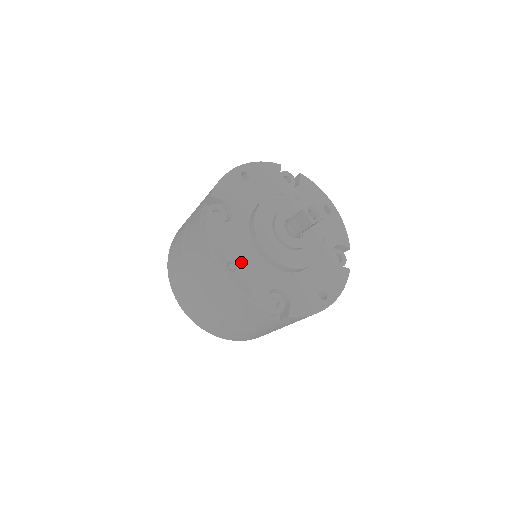
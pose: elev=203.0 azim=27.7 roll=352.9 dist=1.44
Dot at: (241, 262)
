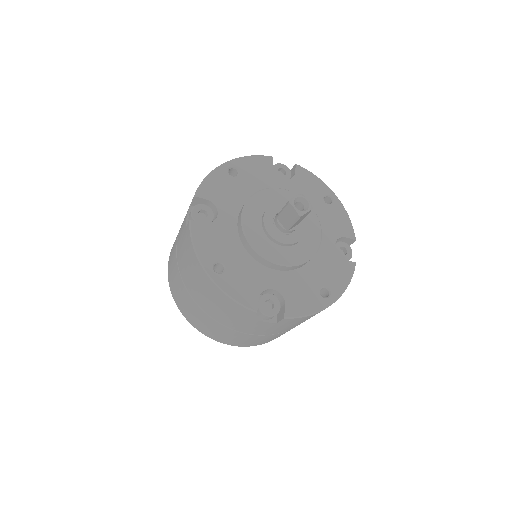
Dot at: (228, 263)
